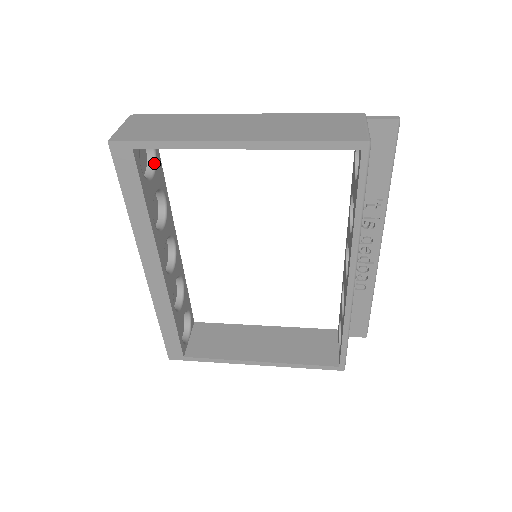
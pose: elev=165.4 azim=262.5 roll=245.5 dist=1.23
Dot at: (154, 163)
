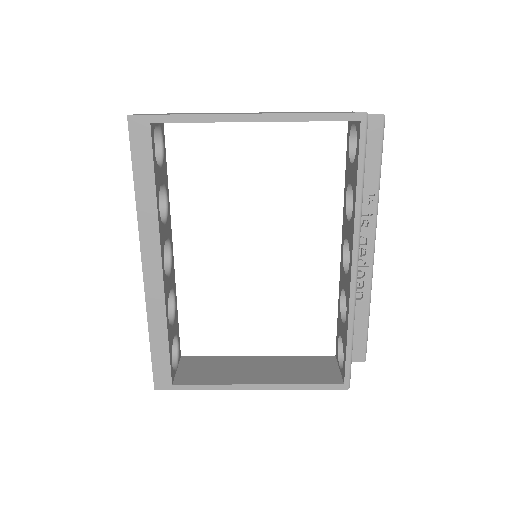
Dot at: (161, 157)
